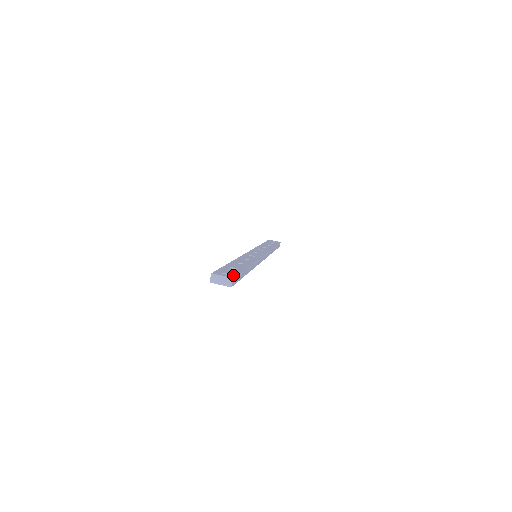
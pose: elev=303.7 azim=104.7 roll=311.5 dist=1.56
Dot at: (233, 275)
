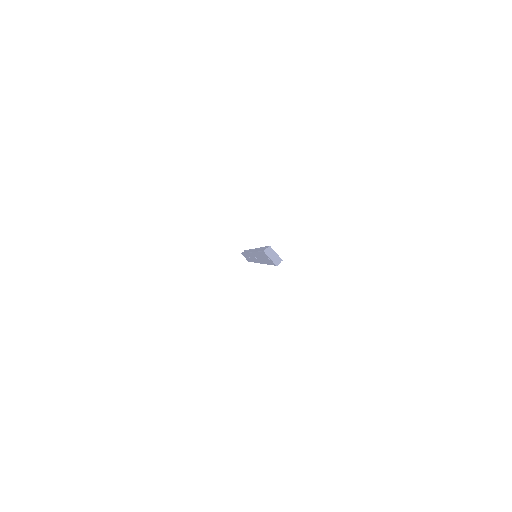
Dot at: occluded
